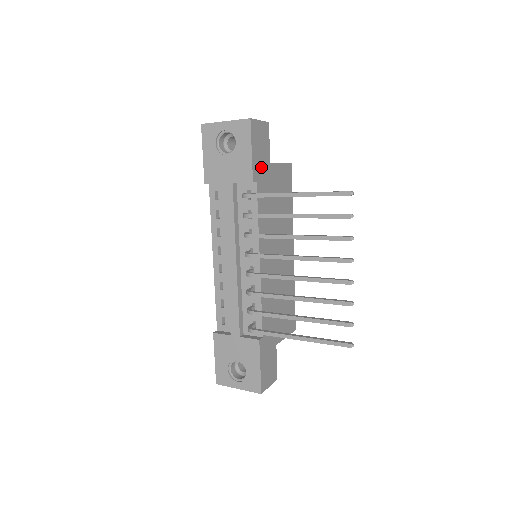
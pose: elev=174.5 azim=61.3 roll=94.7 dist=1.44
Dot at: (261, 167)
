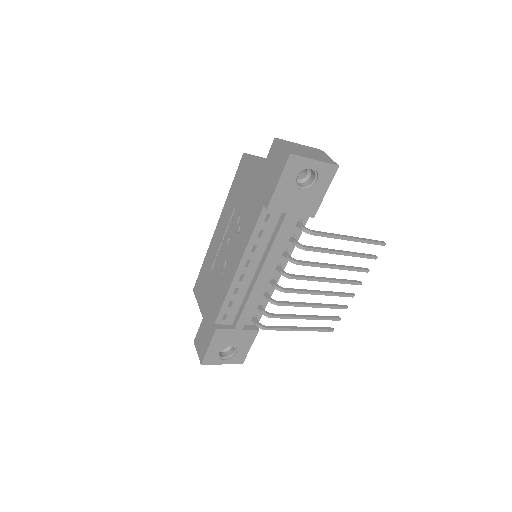
Dot at: occluded
